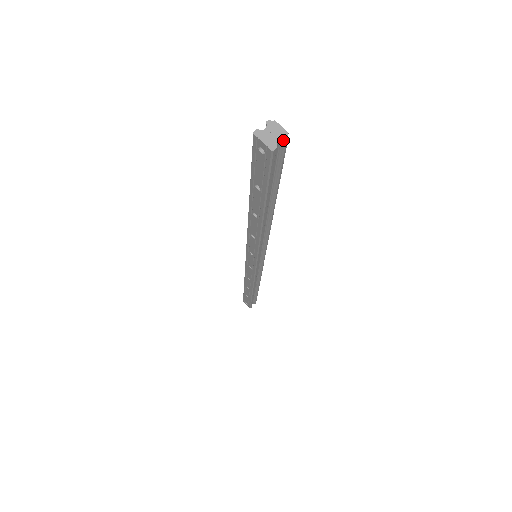
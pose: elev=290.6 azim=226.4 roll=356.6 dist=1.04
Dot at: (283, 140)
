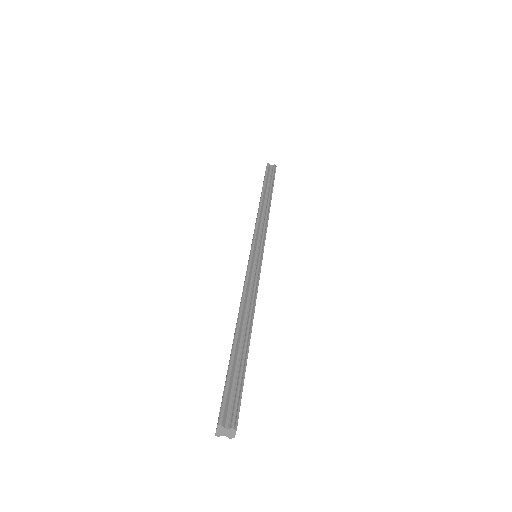
Dot at: (228, 436)
